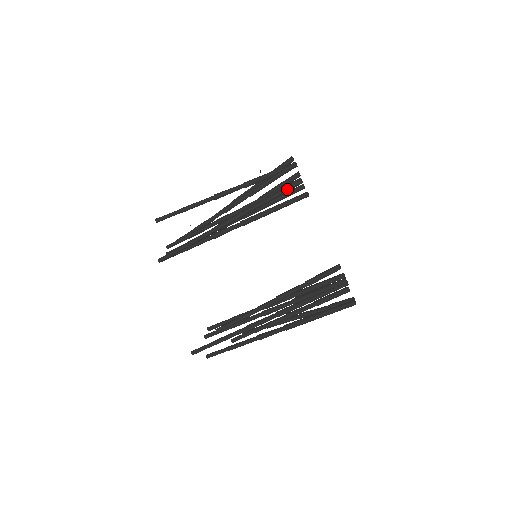
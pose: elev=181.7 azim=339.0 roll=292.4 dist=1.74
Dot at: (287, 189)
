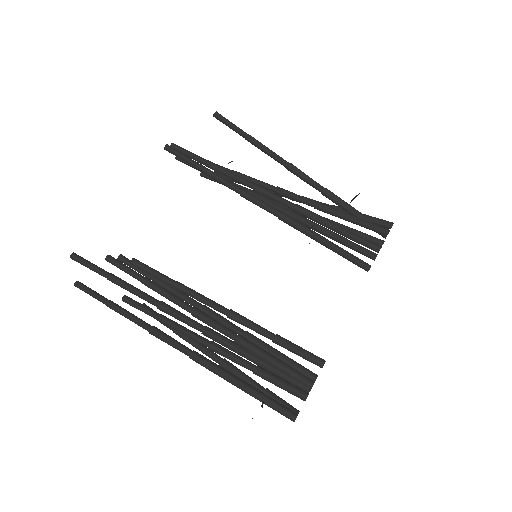
Dot at: (360, 239)
